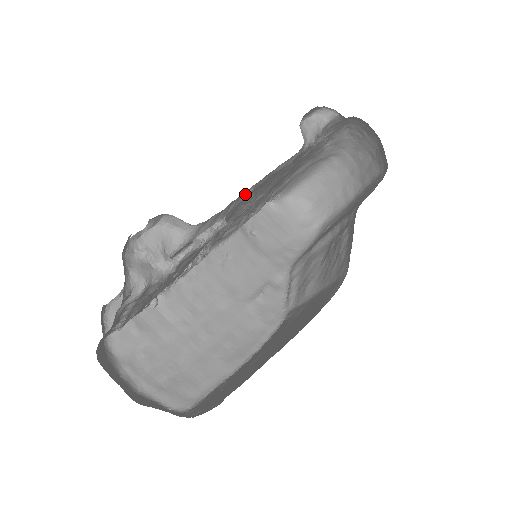
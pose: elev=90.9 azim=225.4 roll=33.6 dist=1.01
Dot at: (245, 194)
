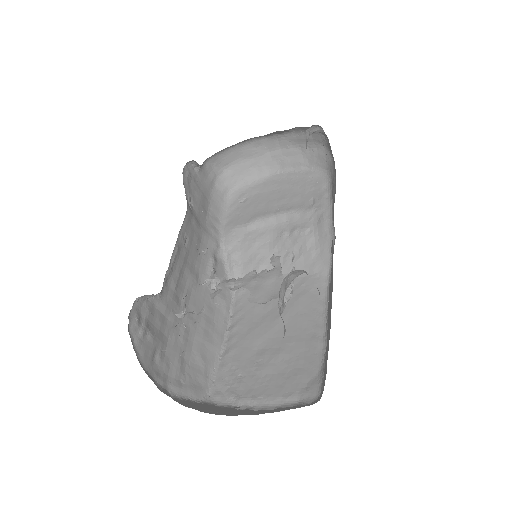
Dot at: occluded
